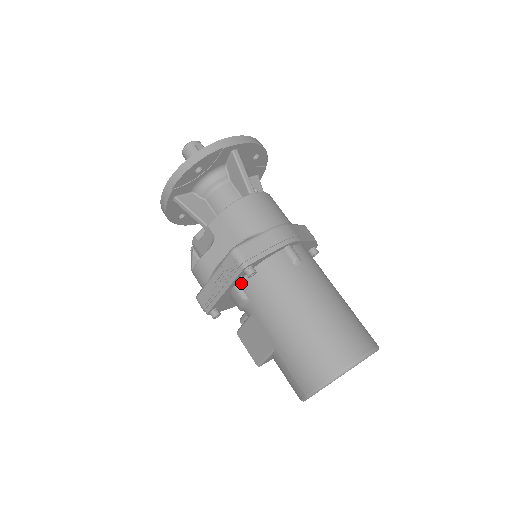
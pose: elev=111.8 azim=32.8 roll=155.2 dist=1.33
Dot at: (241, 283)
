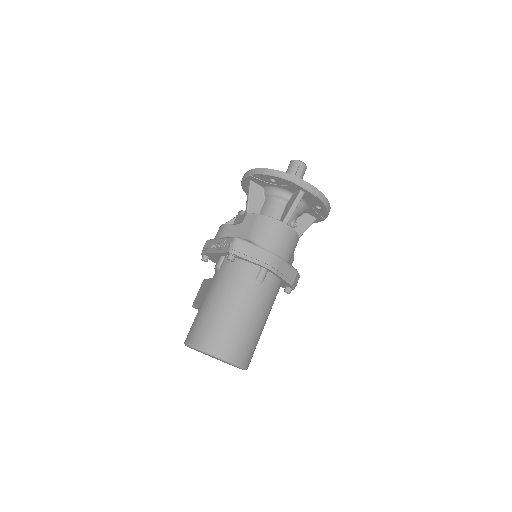
Dot at: (225, 258)
